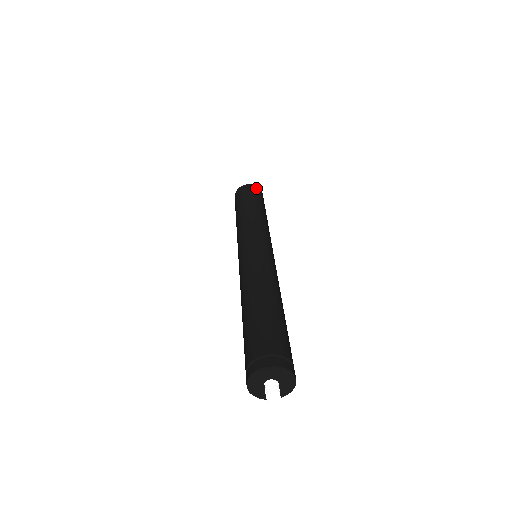
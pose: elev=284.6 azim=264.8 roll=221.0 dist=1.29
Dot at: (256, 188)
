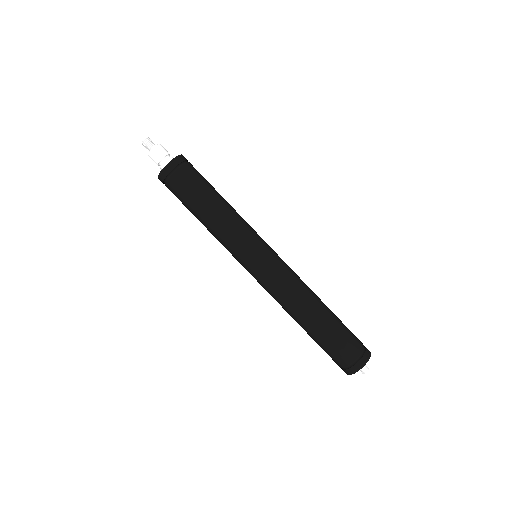
Dot at: (177, 165)
